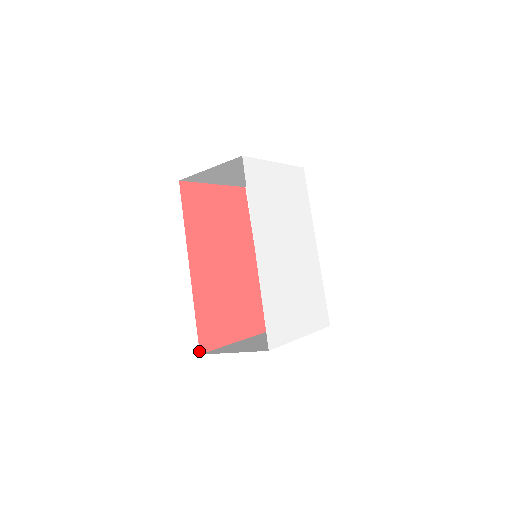
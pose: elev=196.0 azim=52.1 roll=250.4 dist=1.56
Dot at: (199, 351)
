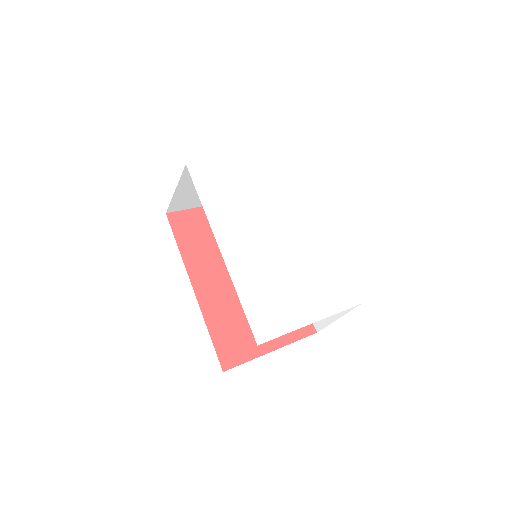
Dot at: occluded
